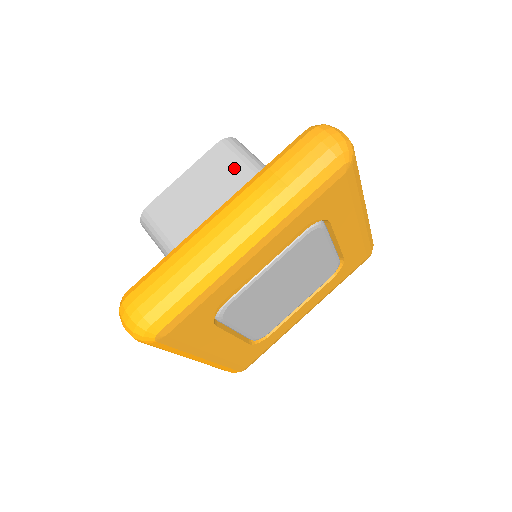
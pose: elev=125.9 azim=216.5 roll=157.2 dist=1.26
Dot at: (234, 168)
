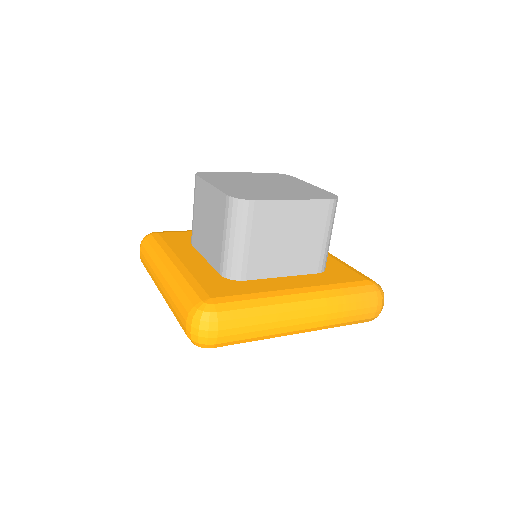
Dot at: (321, 233)
